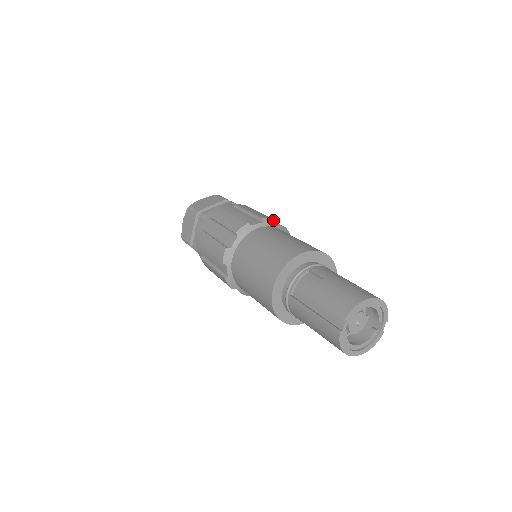
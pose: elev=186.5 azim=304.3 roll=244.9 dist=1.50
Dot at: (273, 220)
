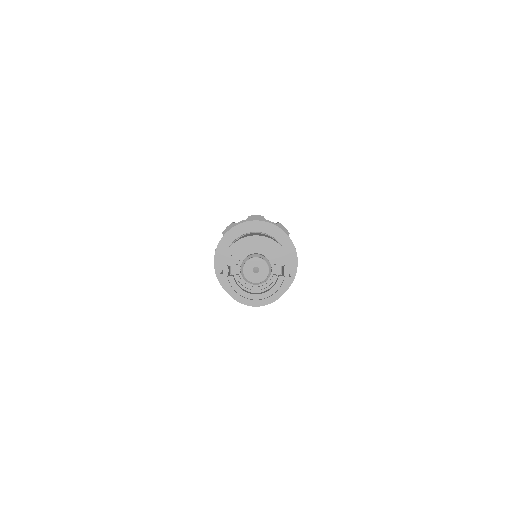
Dot at: (260, 216)
